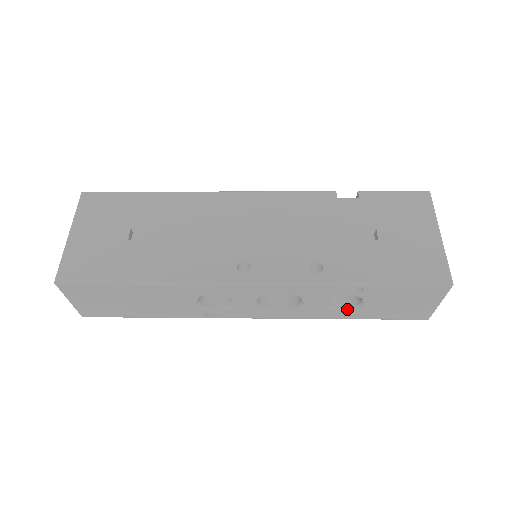
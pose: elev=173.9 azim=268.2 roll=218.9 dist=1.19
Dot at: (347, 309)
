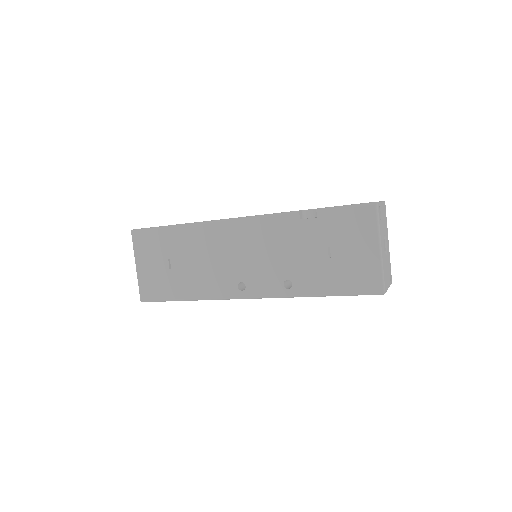
Dot at: occluded
